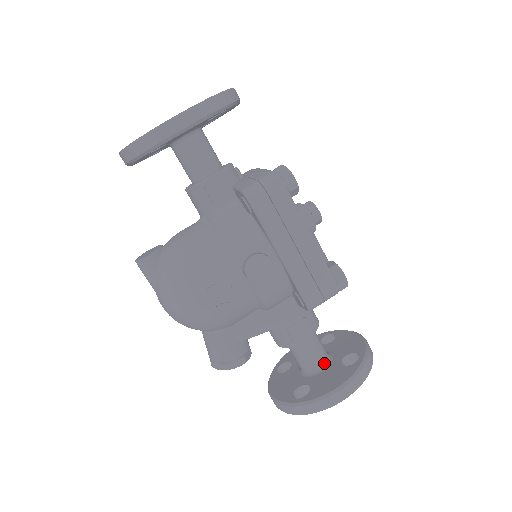
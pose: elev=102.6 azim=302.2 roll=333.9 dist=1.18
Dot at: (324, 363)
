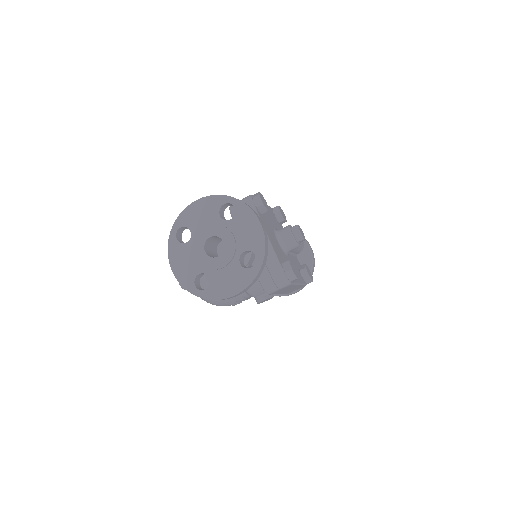
Dot at: occluded
